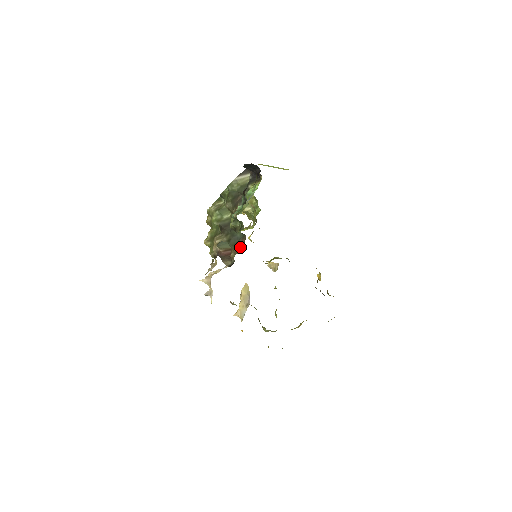
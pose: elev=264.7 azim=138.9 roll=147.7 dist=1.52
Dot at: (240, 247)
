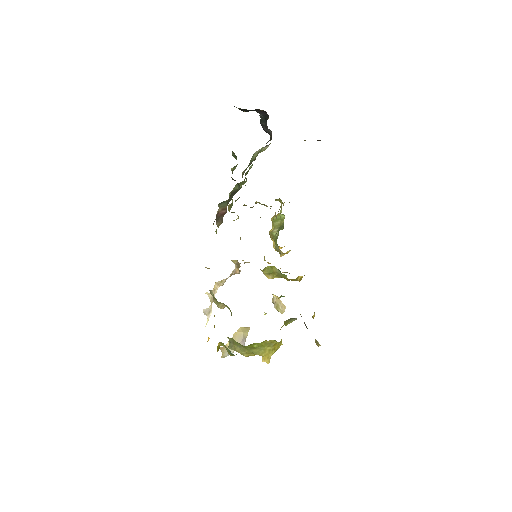
Dot at: occluded
